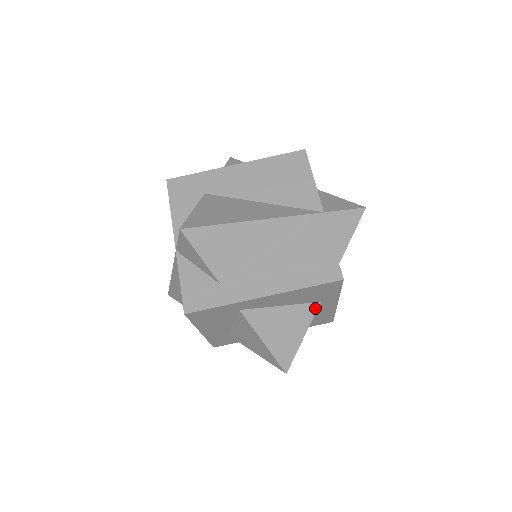
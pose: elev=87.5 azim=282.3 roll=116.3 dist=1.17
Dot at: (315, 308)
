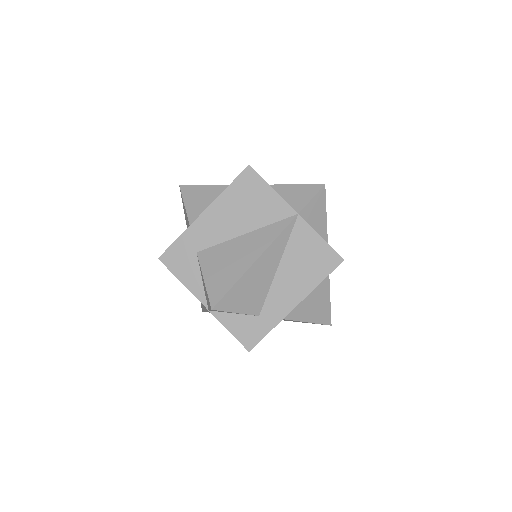
Dot at: occluded
